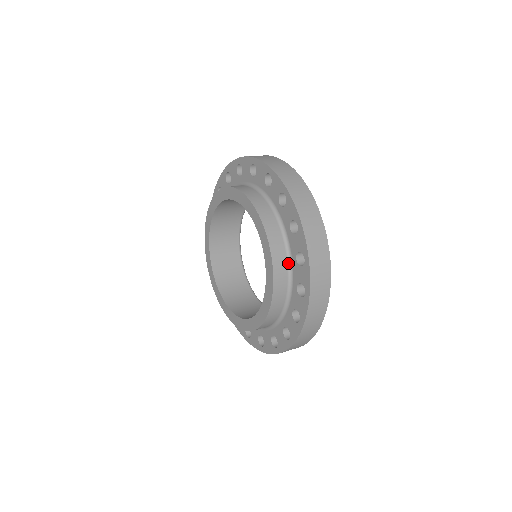
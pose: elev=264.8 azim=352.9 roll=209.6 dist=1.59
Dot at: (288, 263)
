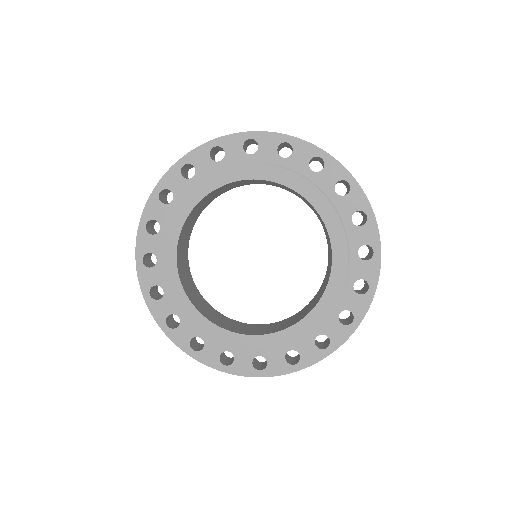
Dot at: occluded
